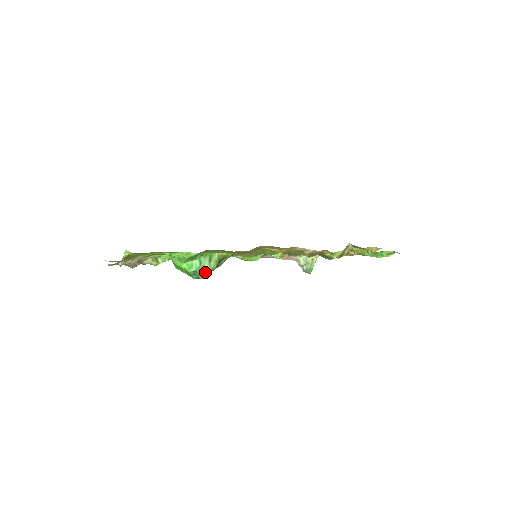
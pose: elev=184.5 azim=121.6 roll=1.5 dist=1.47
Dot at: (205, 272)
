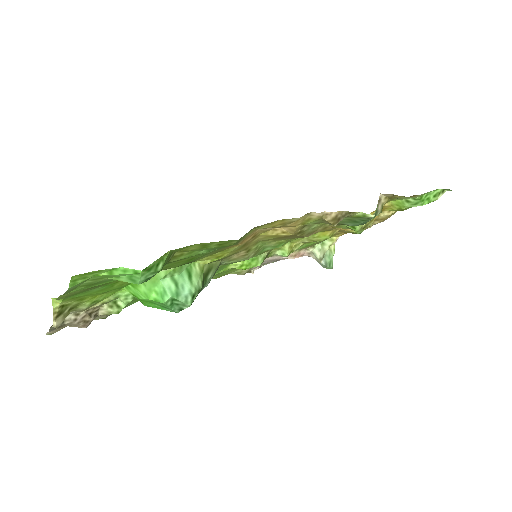
Dot at: (188, 296)
